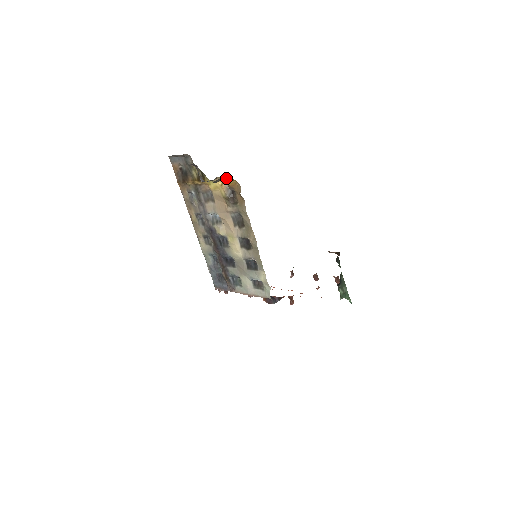
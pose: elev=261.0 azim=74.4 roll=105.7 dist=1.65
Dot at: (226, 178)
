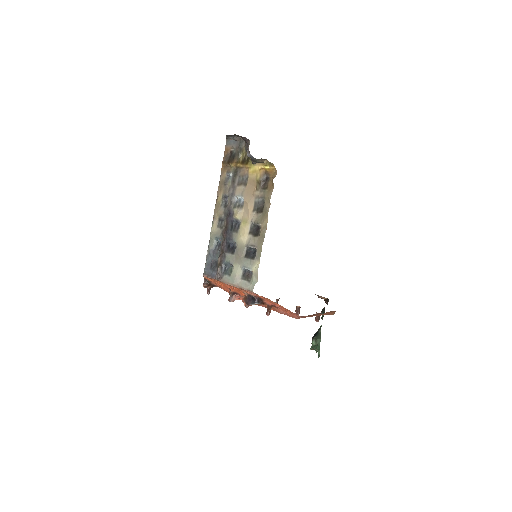
Dot at: (268, 163)
